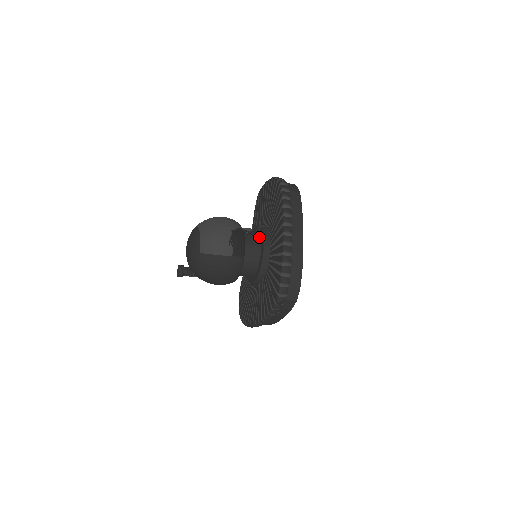
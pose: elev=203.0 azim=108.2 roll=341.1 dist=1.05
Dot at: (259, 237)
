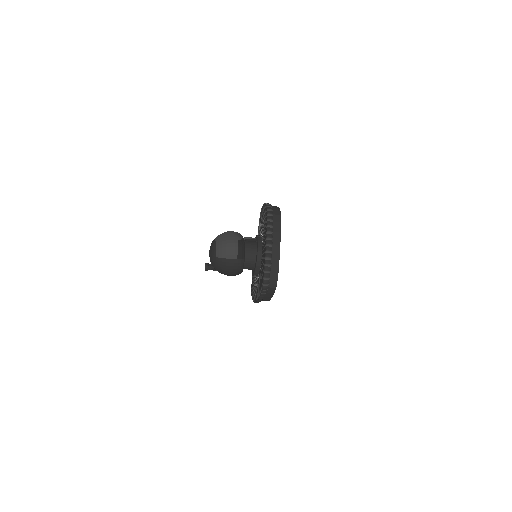
Dot at: (256, 244)
